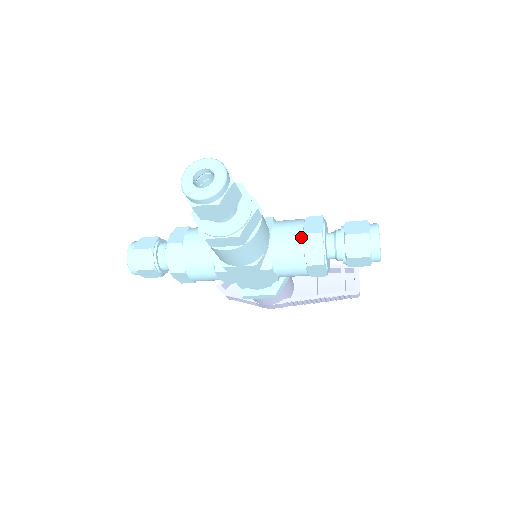
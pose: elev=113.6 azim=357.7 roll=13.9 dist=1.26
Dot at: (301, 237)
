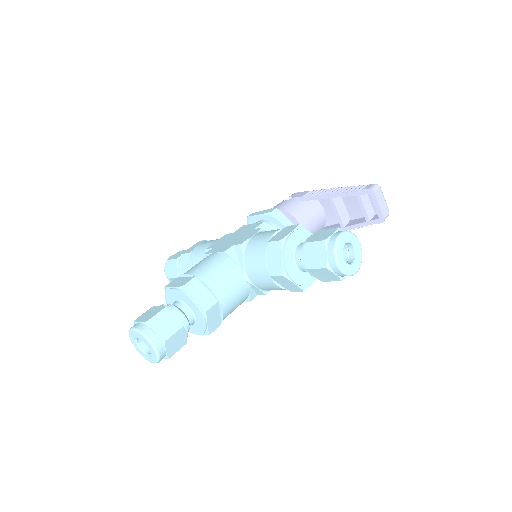
Dot at: (269, 278)
